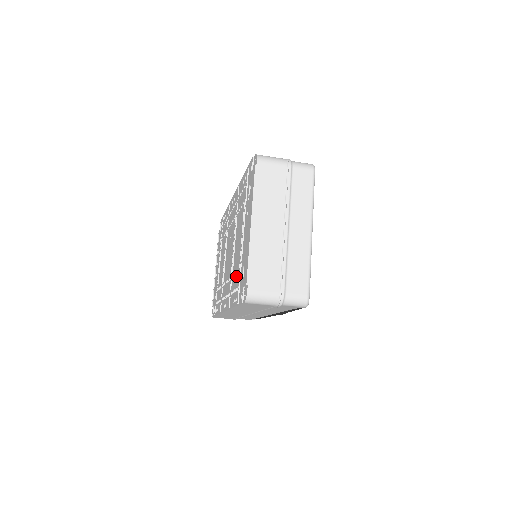
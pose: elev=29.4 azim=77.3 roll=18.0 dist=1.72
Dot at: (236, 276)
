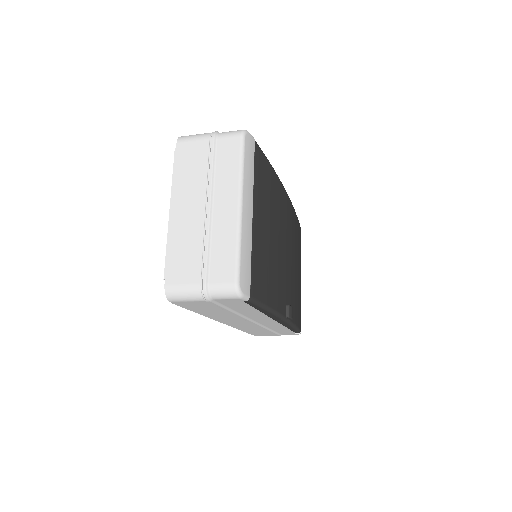
Dot at: occluded
